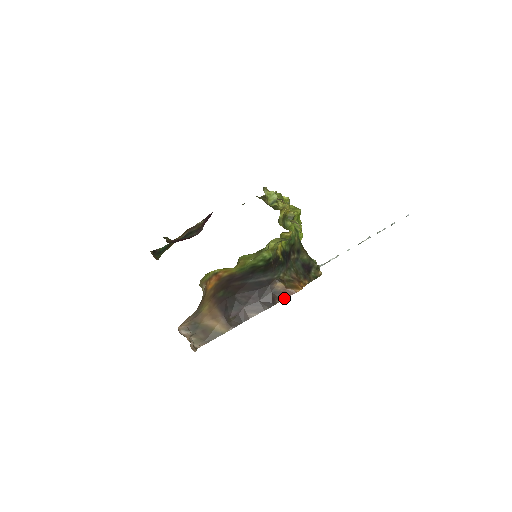
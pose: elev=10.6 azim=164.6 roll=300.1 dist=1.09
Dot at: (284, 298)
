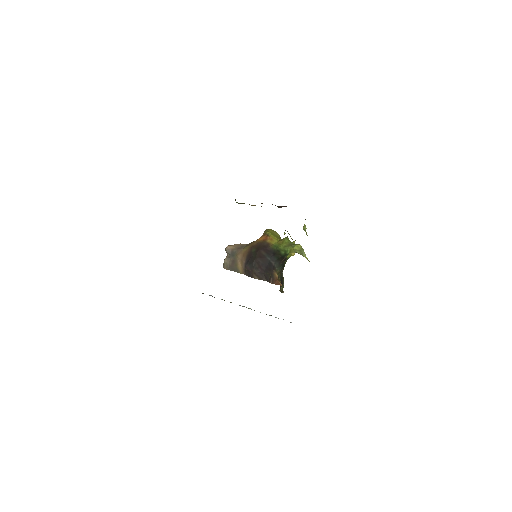
Dot at: (274, 283)
